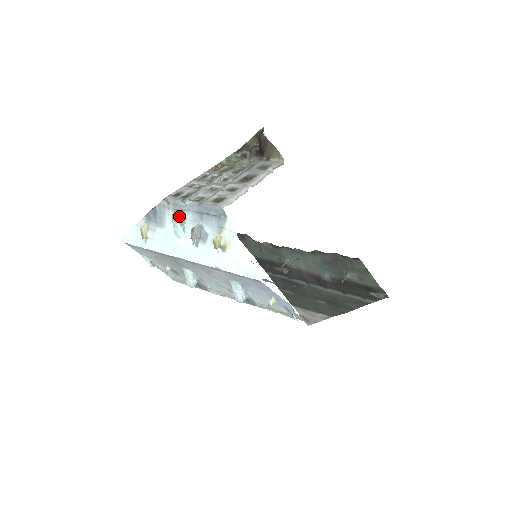
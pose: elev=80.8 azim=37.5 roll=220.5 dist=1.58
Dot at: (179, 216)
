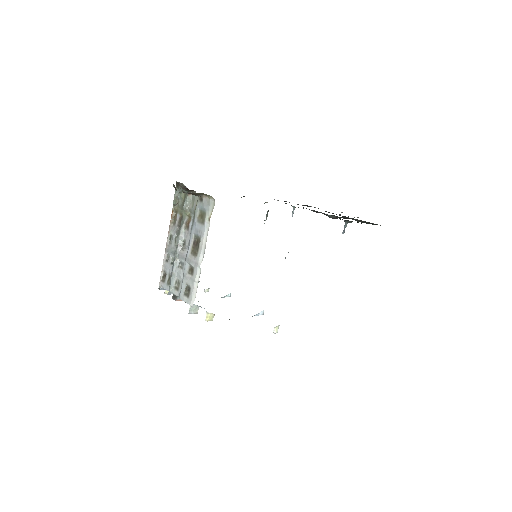
Dot at: (176, 300)
